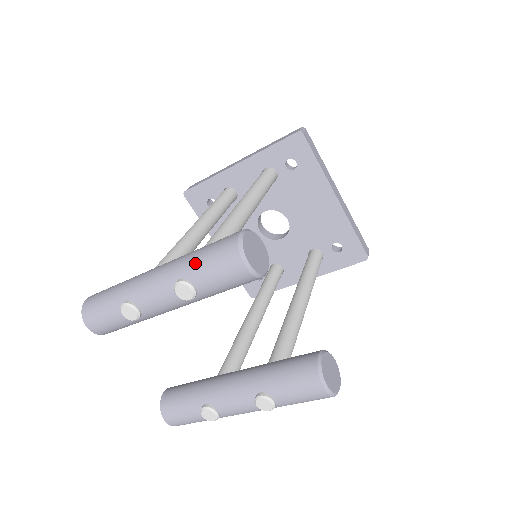
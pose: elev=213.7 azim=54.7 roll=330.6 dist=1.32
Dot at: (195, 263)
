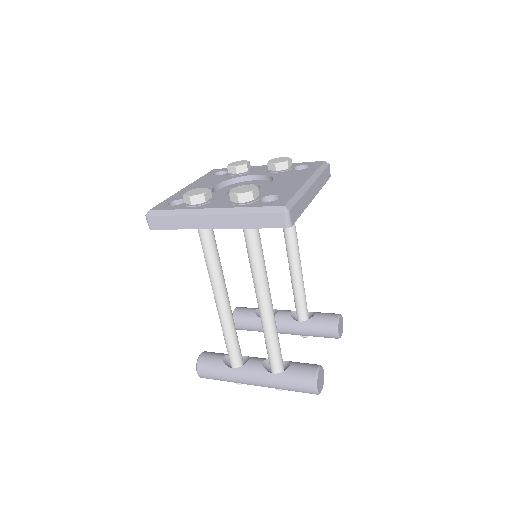
Dot at: occluded
